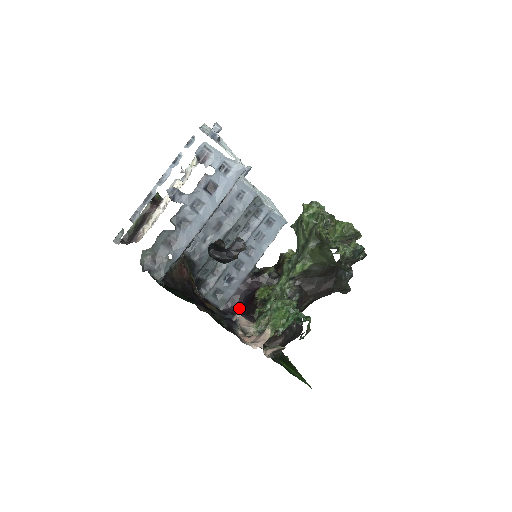
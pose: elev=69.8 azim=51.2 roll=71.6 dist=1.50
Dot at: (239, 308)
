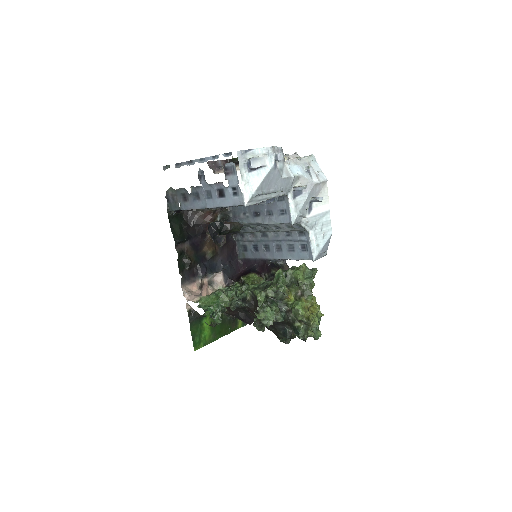
Dot at: (245, 269)
